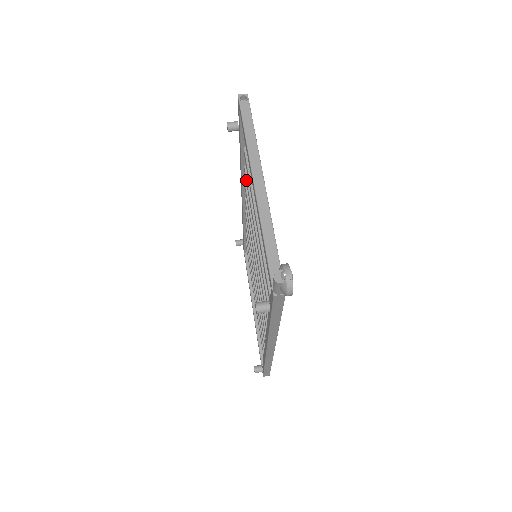
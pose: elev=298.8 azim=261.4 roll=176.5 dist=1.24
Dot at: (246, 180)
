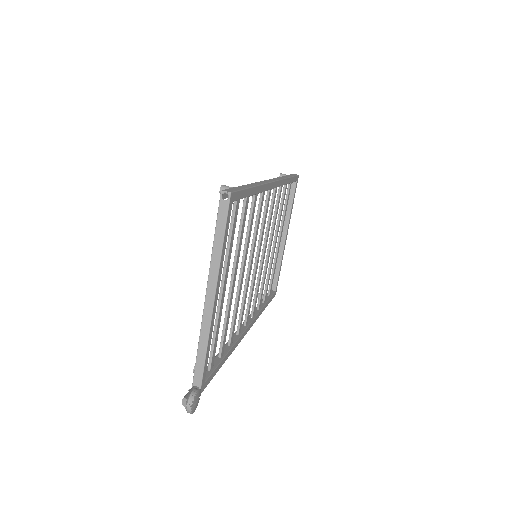
Dot at: (250, 210)
